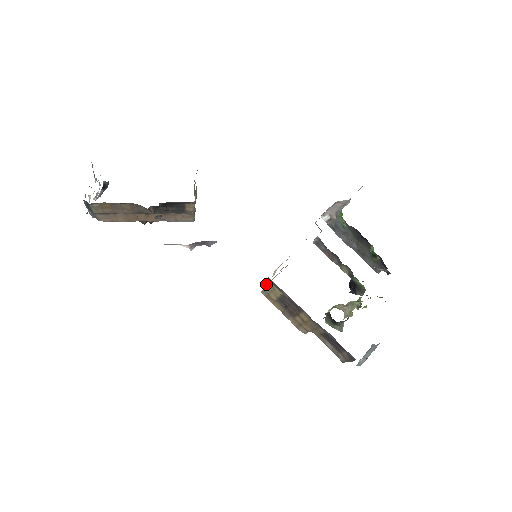
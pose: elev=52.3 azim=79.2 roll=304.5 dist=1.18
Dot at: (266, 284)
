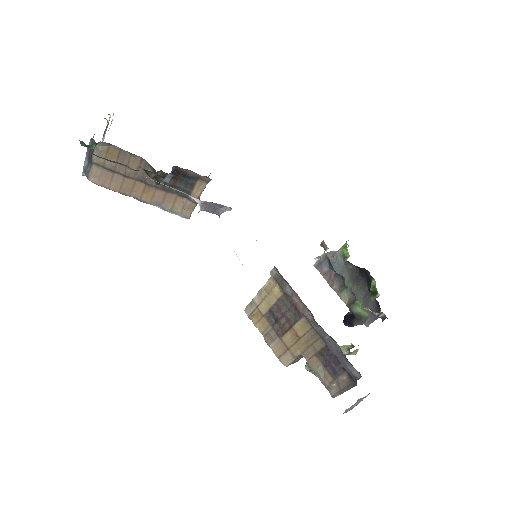
Dot at: (260, 289)
